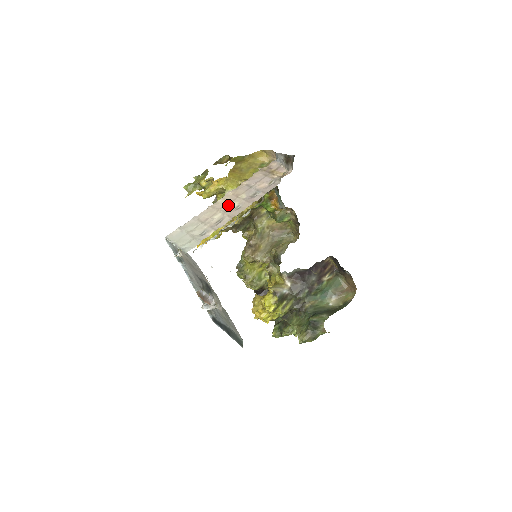
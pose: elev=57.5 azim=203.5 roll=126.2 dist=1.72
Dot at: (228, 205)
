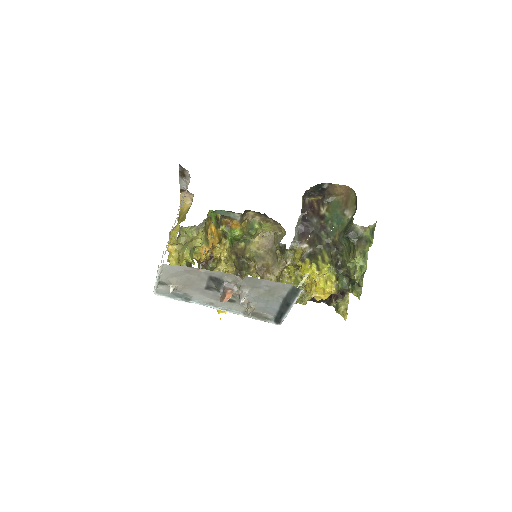
Dot at: occluded
